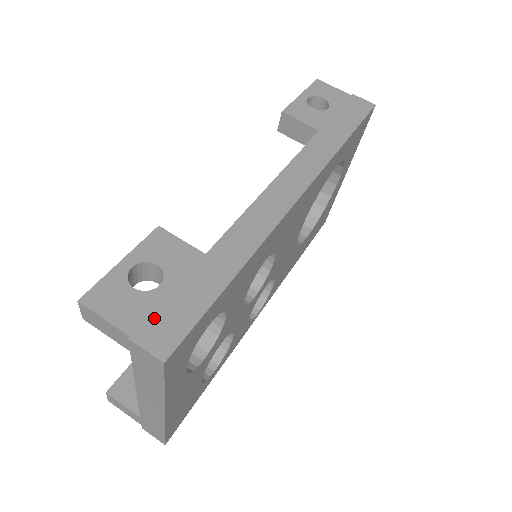
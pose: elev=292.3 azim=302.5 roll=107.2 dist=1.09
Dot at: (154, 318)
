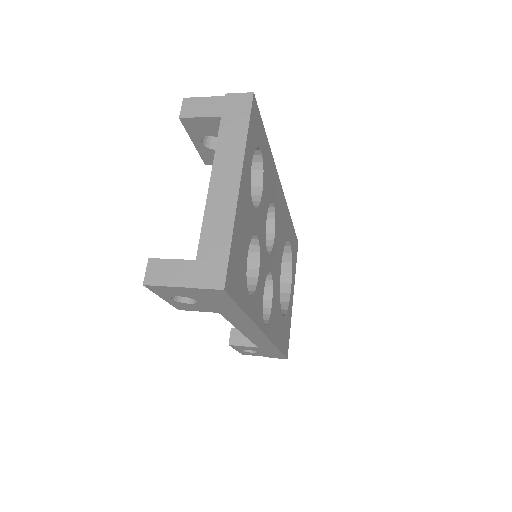
Dot at: occluded
